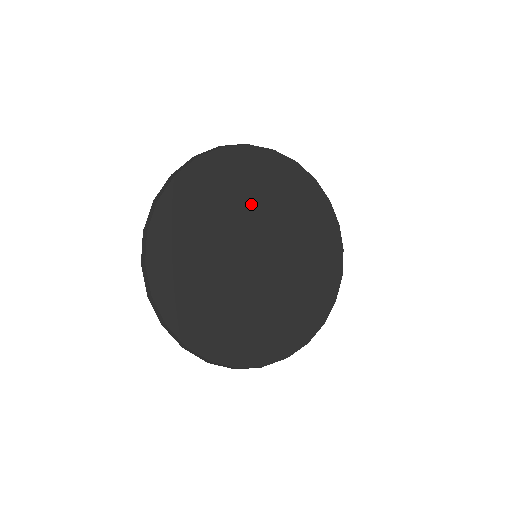
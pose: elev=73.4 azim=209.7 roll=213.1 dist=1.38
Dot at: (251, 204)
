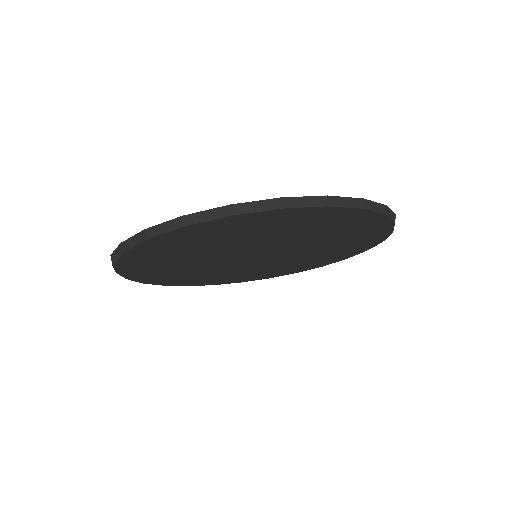
Dot at: (309, 238)
